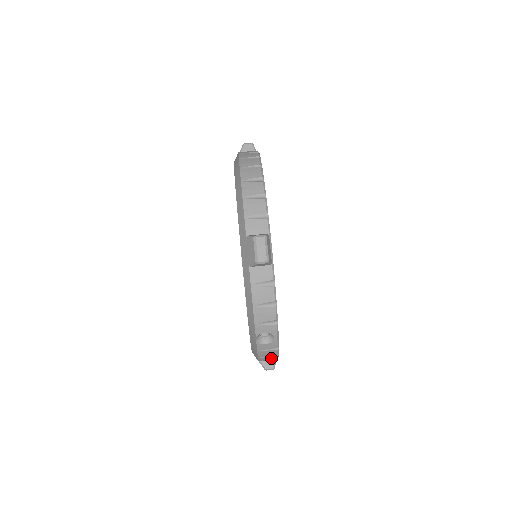
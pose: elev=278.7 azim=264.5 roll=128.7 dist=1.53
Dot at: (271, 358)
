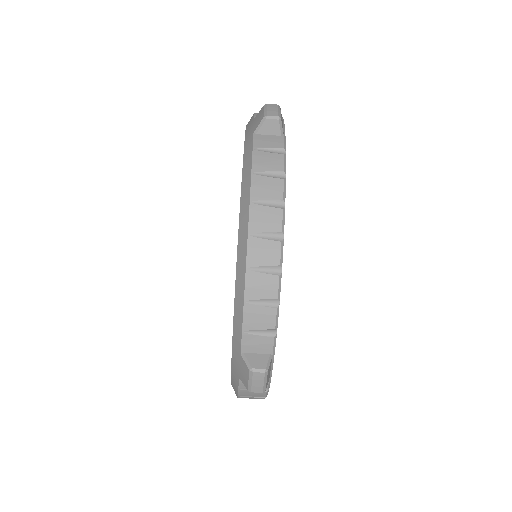
Dot at: occluded
